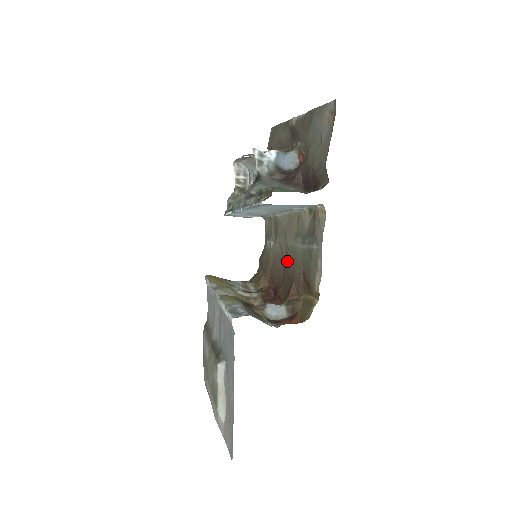
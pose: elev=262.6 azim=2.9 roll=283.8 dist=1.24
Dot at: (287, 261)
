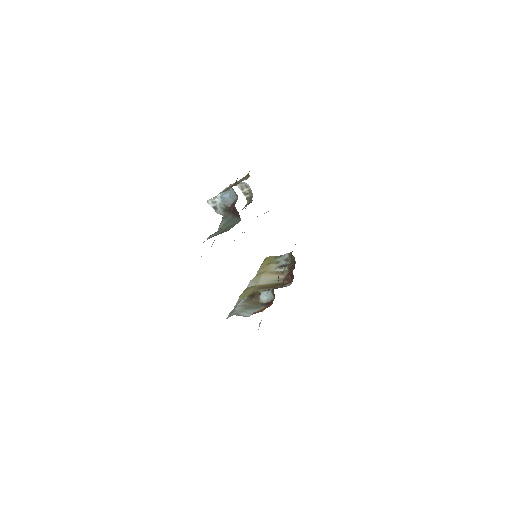
Dot at: occluded
